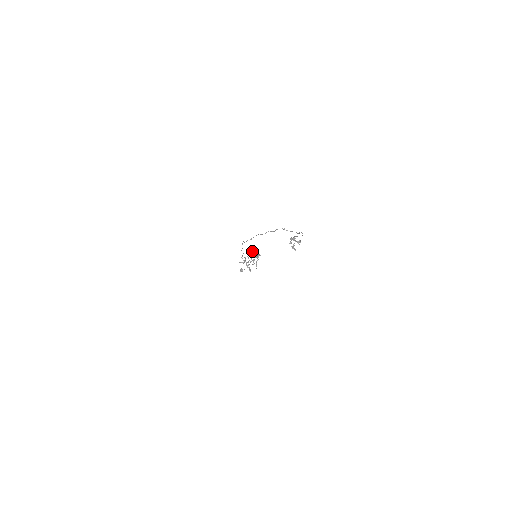
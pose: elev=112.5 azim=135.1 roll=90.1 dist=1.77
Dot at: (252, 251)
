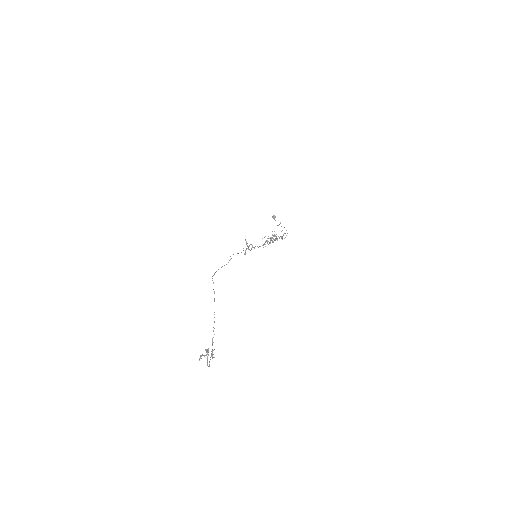
Dot at: (274, 236)
